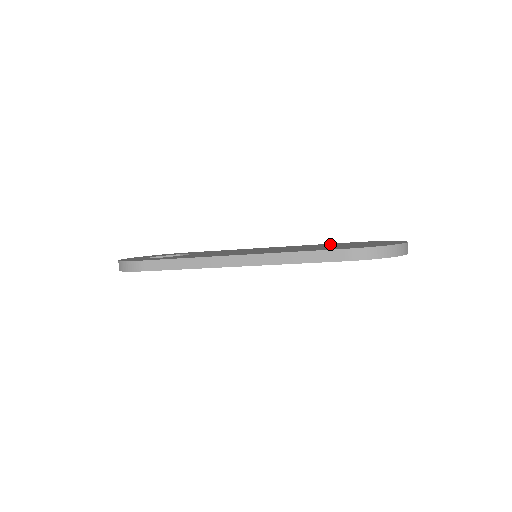
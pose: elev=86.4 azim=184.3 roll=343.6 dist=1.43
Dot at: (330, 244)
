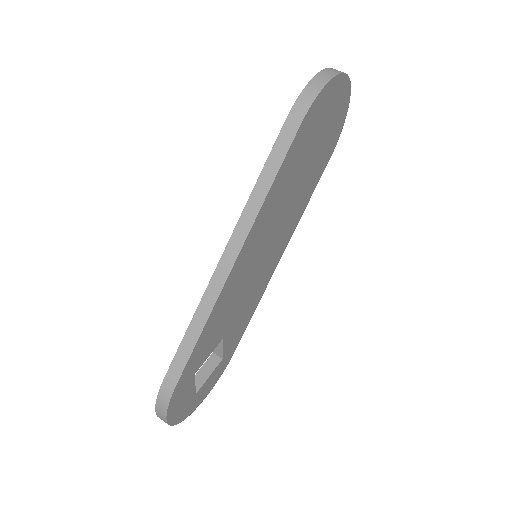
Dot at: occluded
